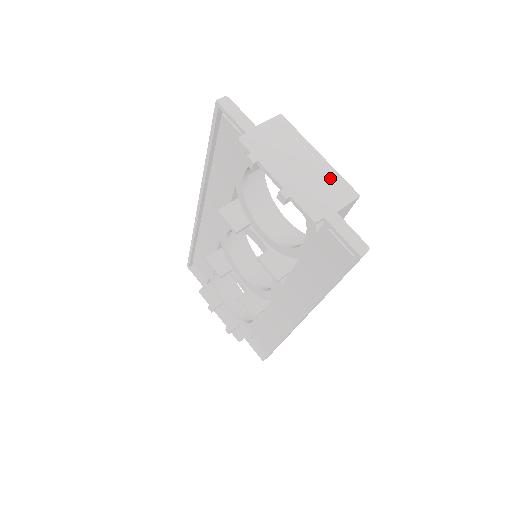
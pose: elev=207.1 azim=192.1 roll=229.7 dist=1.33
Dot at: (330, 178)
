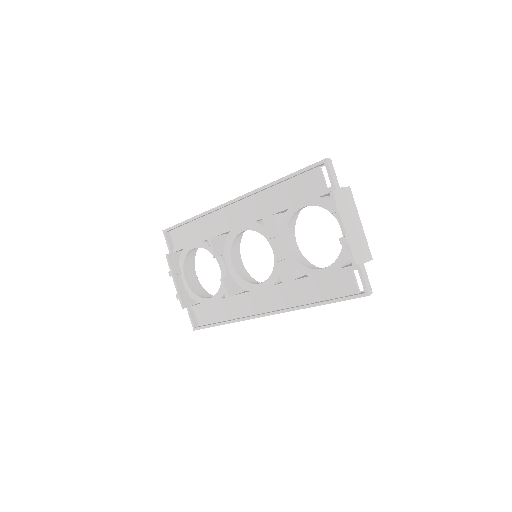
Dot at: (364, 241)
